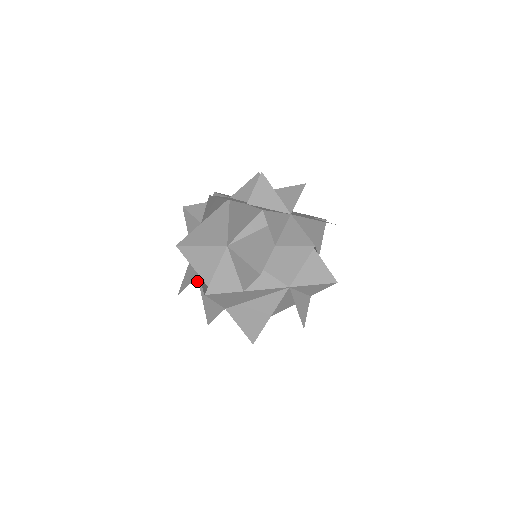
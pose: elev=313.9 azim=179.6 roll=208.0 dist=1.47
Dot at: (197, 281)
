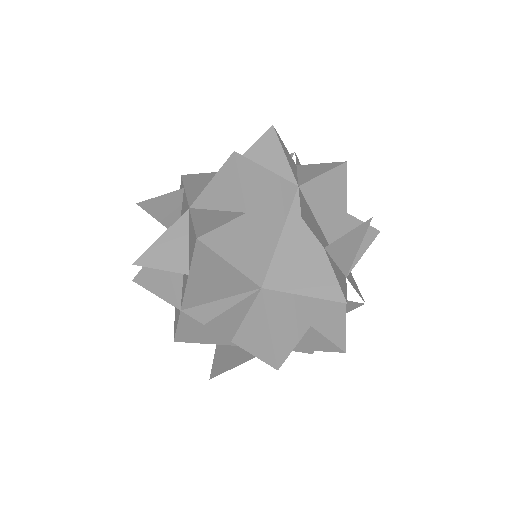
Dot at: (154, 209)
